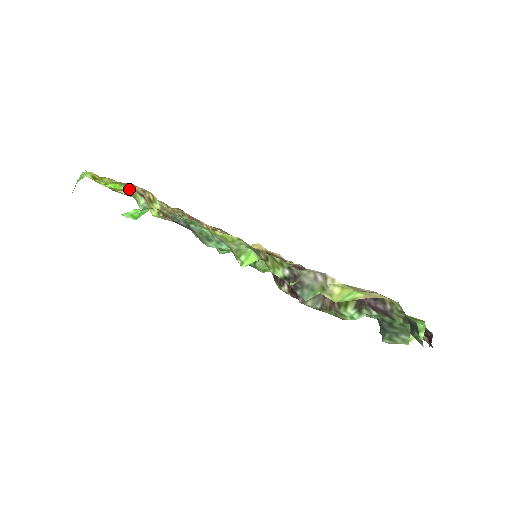
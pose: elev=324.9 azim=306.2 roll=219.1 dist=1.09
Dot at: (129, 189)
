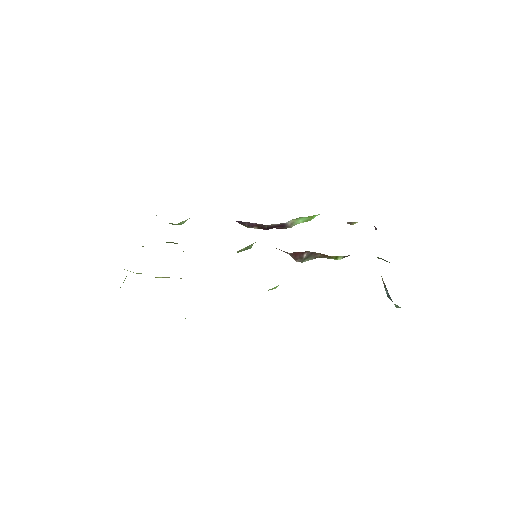
Dot at: occluded
